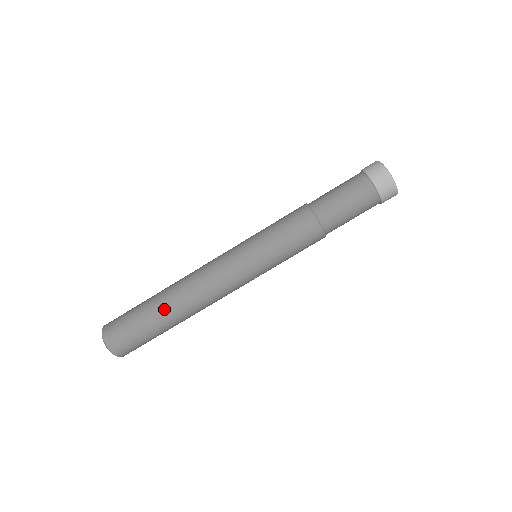
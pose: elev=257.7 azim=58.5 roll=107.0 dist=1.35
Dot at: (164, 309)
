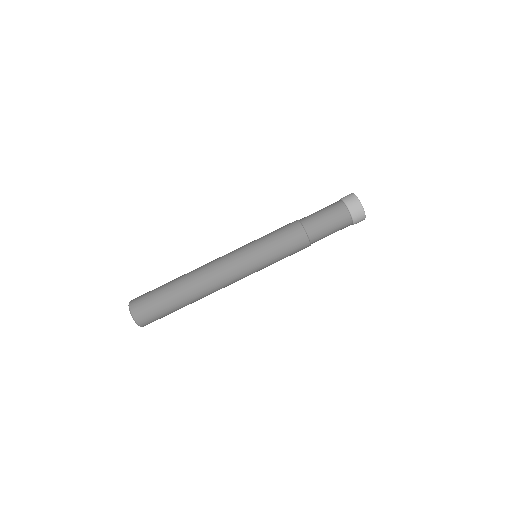
Dot at: (184, 295)
